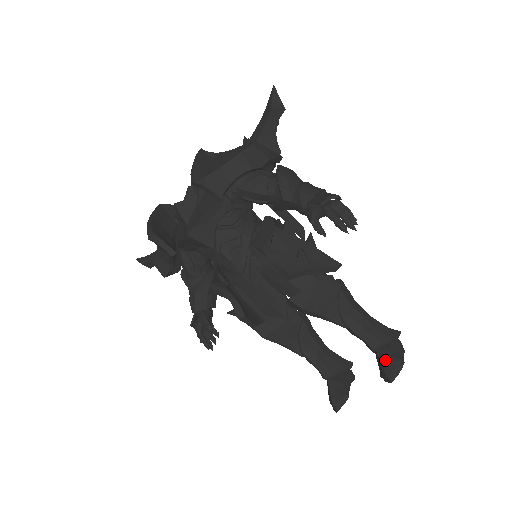
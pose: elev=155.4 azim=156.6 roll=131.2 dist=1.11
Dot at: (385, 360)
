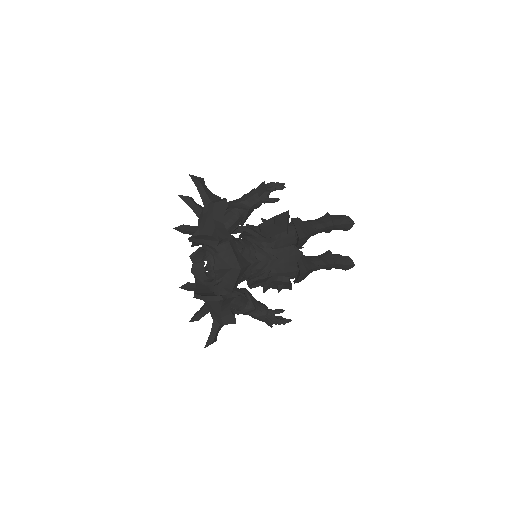
Dot at: (341, 222)
